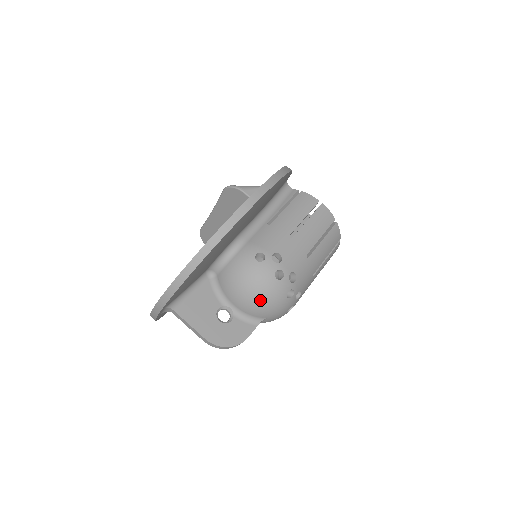
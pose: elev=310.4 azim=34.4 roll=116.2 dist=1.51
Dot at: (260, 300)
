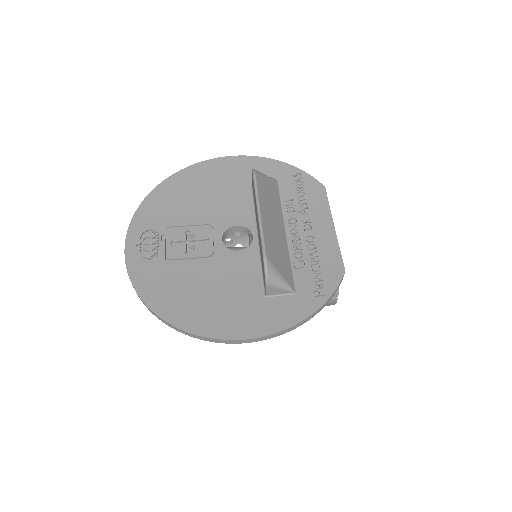
Dot at: occluded
